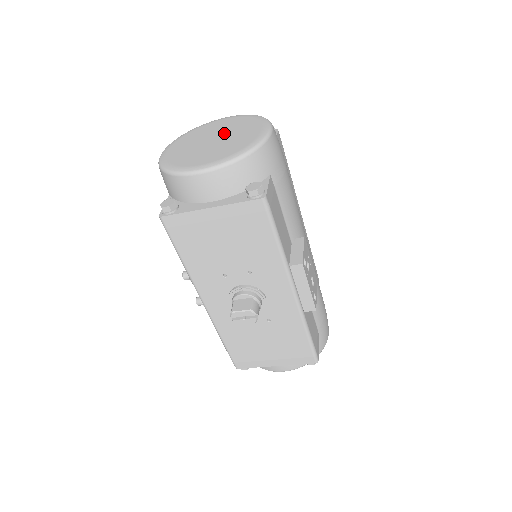
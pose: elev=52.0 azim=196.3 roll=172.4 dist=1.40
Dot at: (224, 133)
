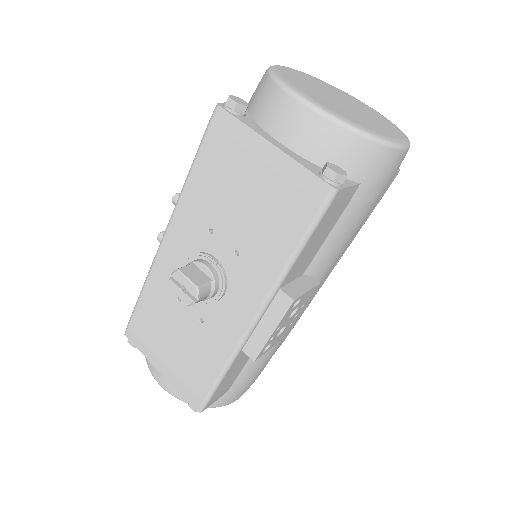
Dot at: (358, 108)
